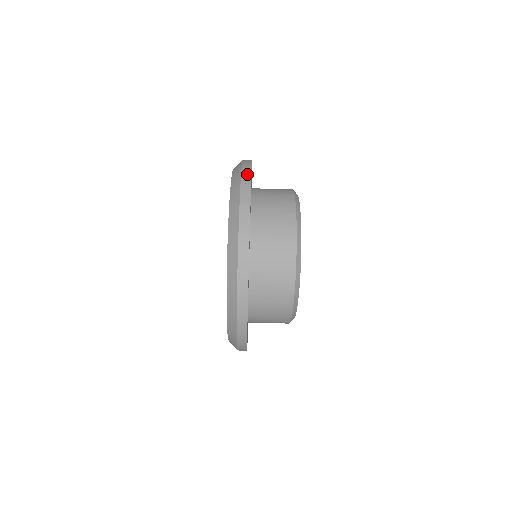
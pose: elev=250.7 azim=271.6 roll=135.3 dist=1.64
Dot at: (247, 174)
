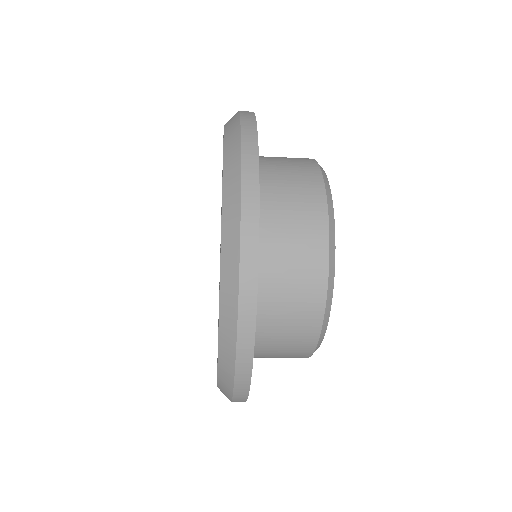
Dot at: (247, 336)
